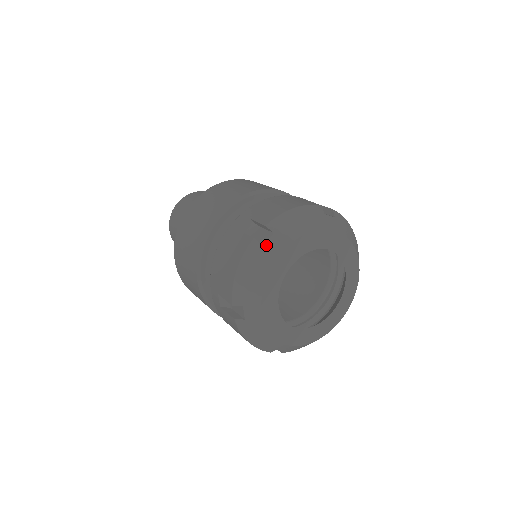
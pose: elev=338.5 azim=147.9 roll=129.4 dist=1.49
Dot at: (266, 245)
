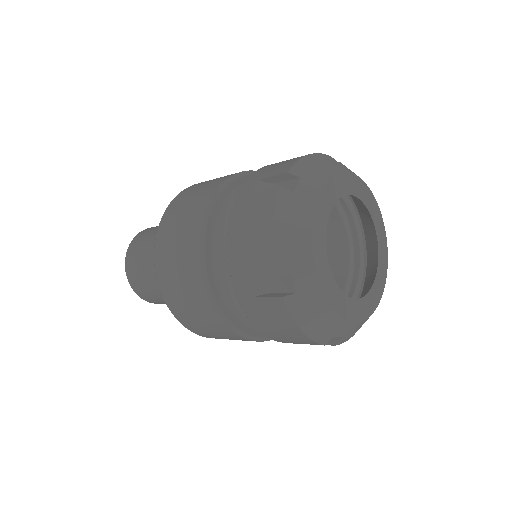
Dot at: (297, 191)
